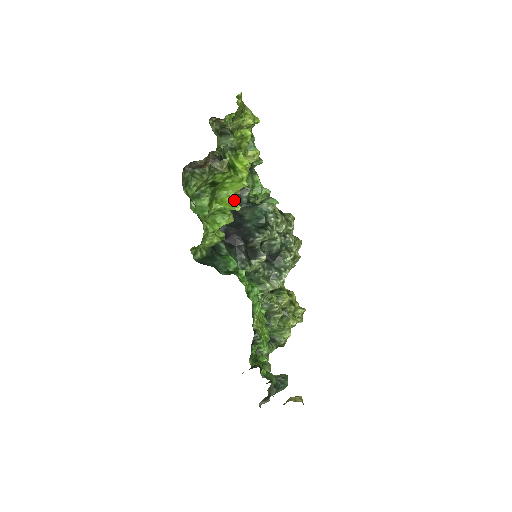
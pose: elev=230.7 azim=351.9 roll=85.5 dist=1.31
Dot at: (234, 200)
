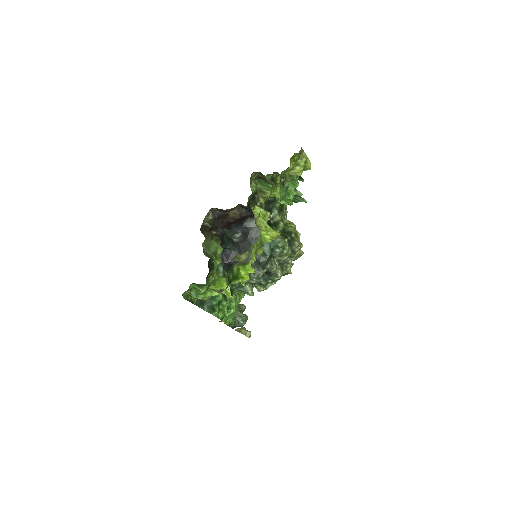
Dot at: (254, 217)
